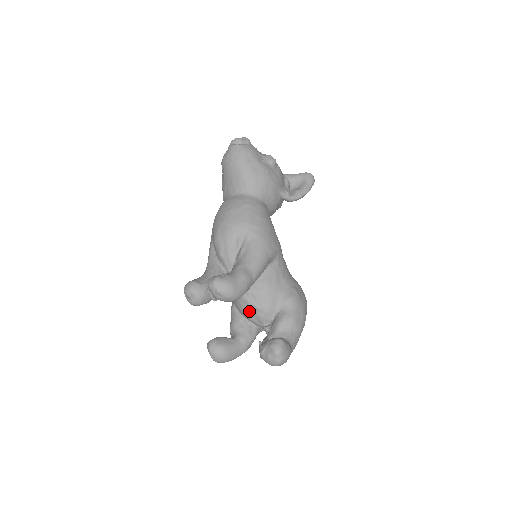
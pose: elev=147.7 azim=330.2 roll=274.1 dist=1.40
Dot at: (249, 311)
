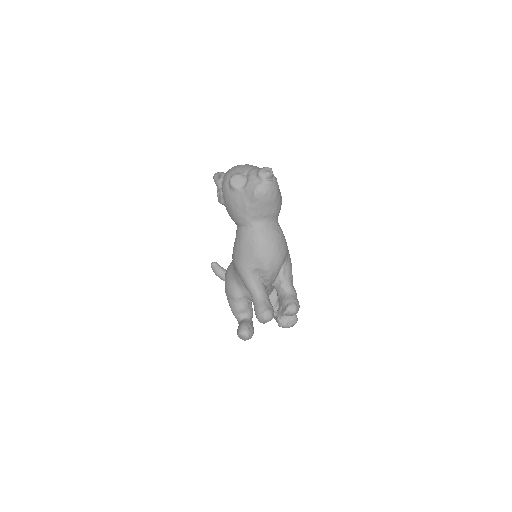
Dot at: occluded
